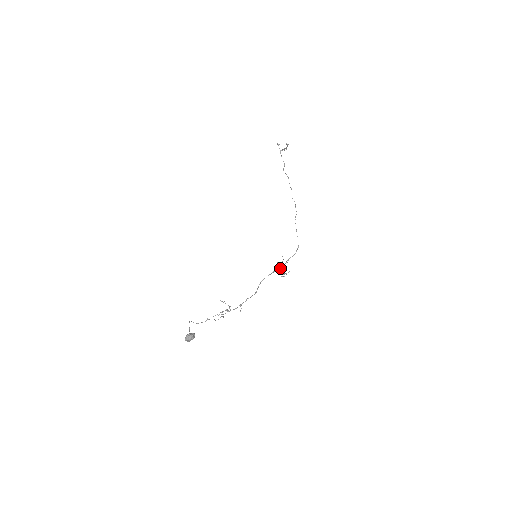
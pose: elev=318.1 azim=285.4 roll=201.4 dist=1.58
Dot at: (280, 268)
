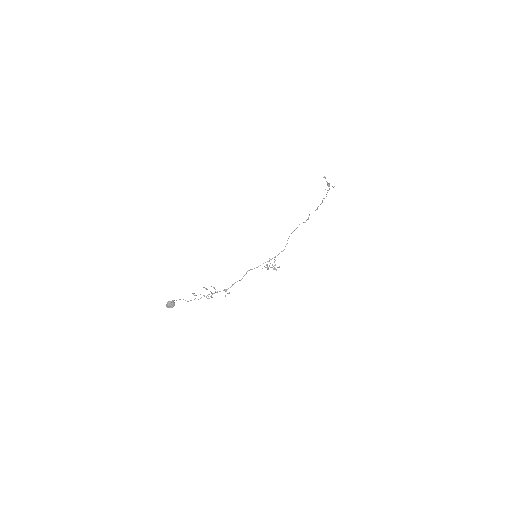
Dot at: occluded
